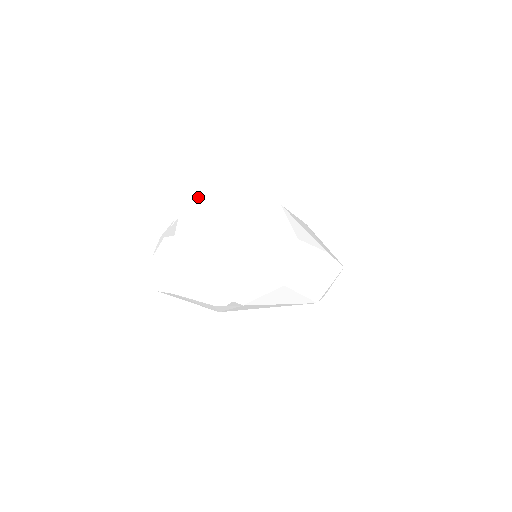
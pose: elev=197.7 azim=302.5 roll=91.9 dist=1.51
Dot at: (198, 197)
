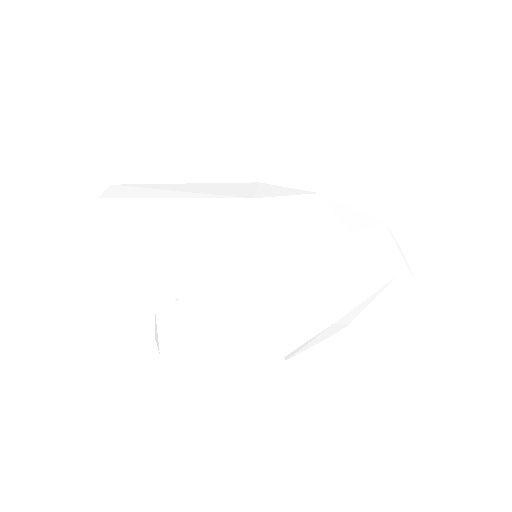
Dot at: occluded
